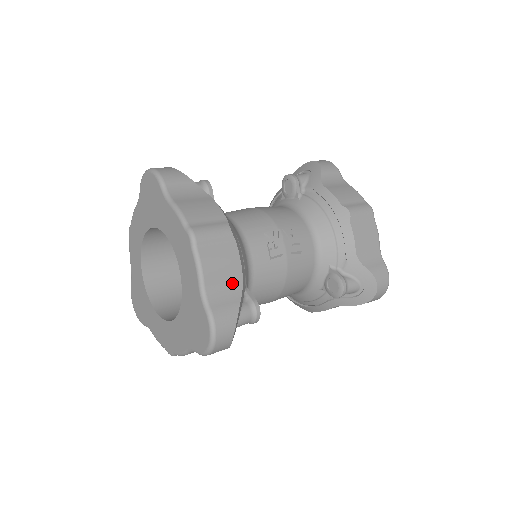
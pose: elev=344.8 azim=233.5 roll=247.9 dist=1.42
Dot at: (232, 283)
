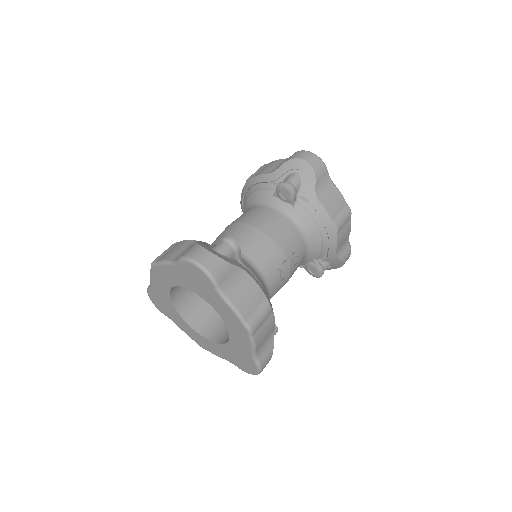
Dot at: (269, 337)
